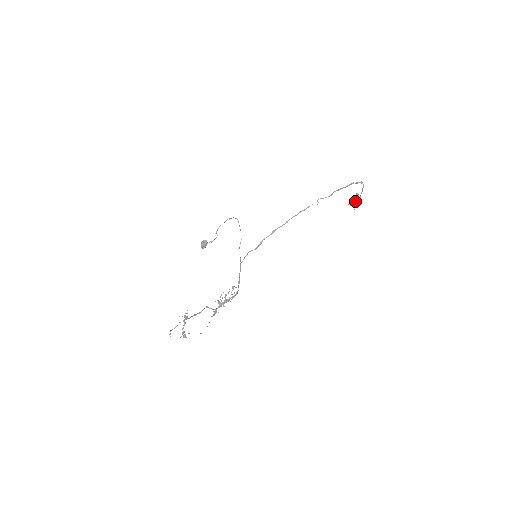
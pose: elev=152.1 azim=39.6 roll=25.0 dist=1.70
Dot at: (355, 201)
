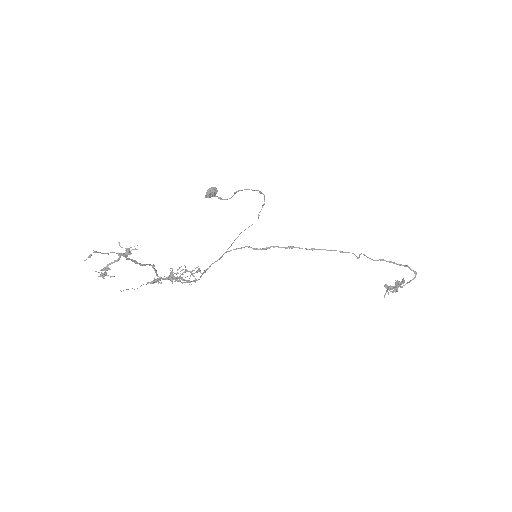
Dot at: (395, 286)
